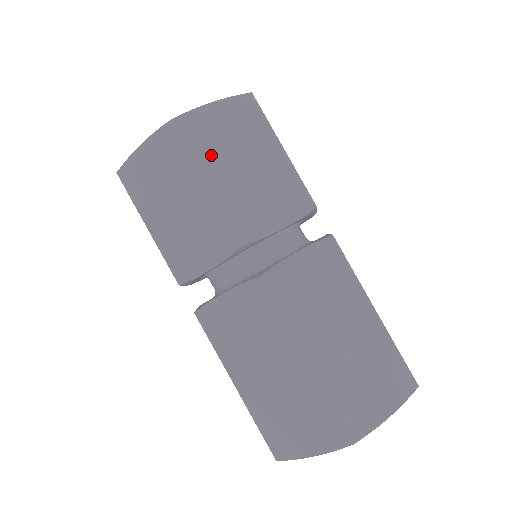
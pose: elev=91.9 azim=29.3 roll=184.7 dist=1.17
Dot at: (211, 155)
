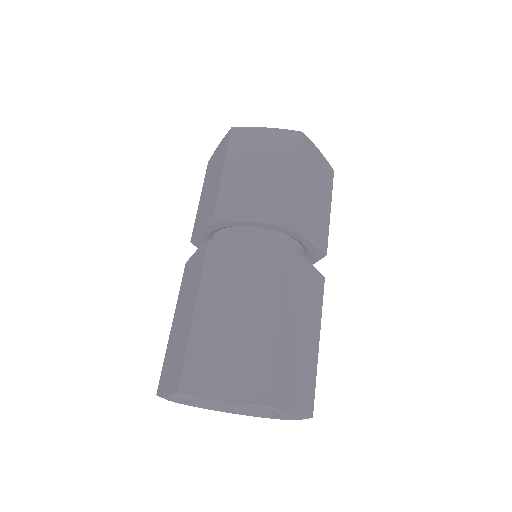
Dot at: (239, 156)
